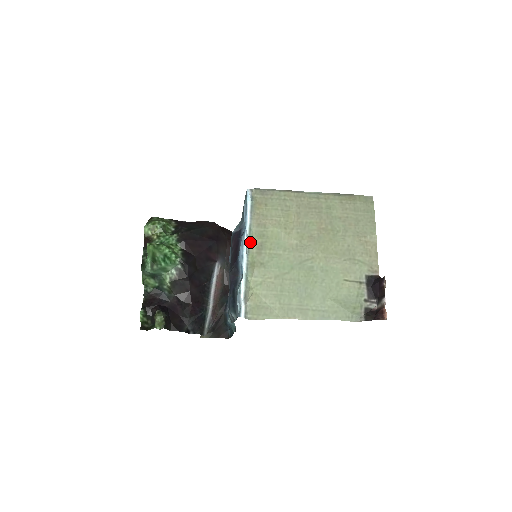
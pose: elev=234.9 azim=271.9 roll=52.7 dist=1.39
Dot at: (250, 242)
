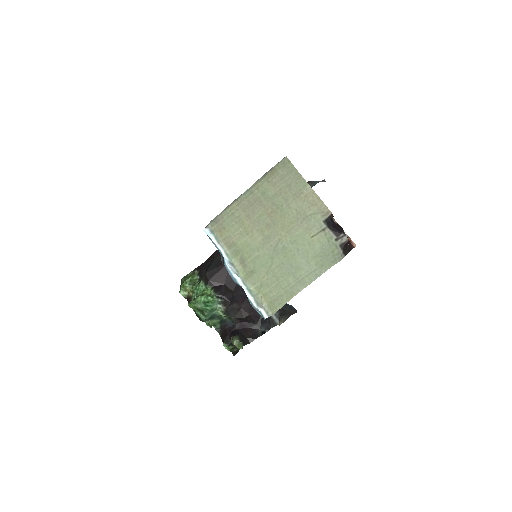
Dot at: (233, 264)
